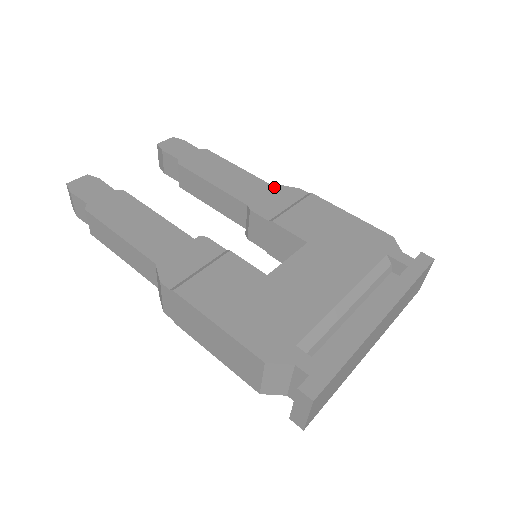
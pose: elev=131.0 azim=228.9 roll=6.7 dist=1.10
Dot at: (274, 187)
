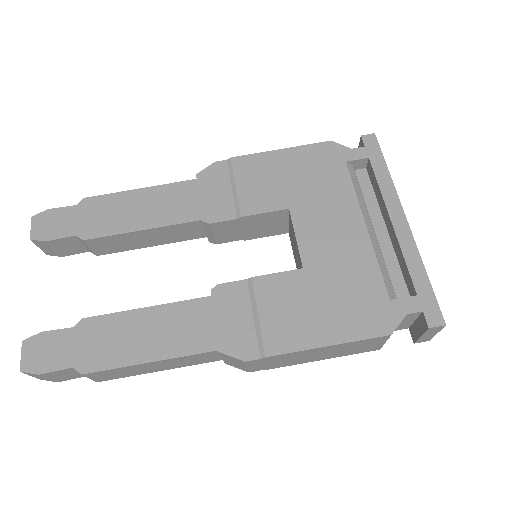
Dot at: (192, 180)
